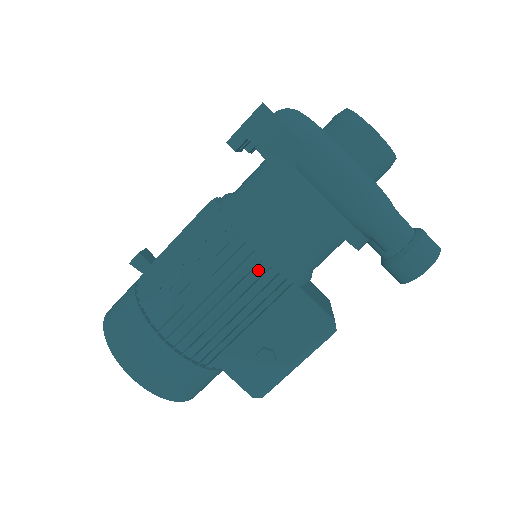
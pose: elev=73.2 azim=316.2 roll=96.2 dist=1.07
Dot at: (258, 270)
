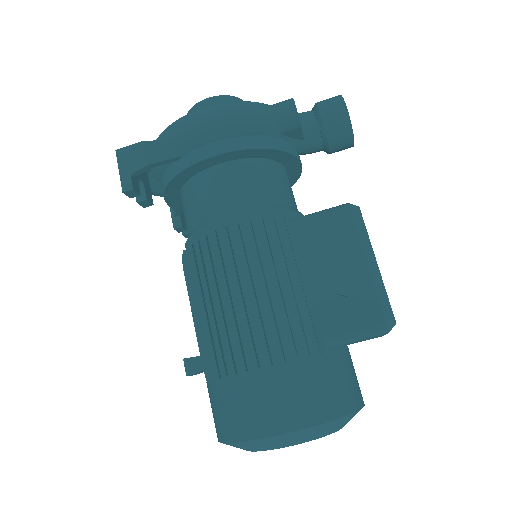
Dot at: (246, 235)
